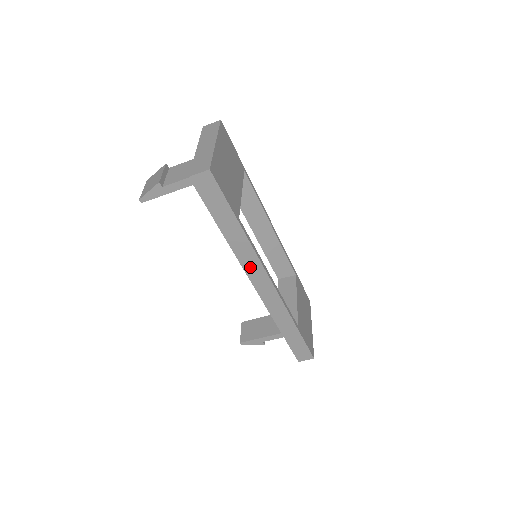
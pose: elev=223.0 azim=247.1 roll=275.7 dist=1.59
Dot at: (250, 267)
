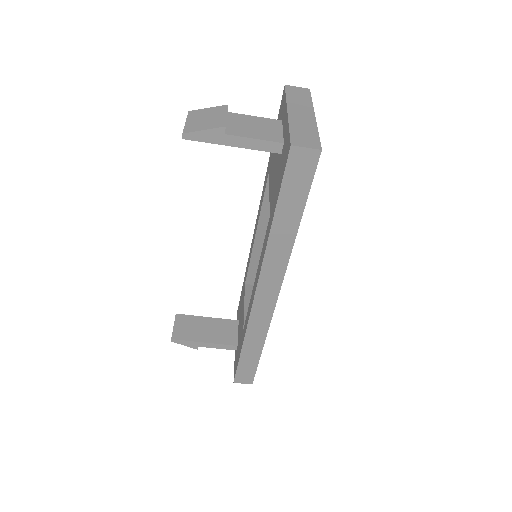
Dot at: (269, 273)
